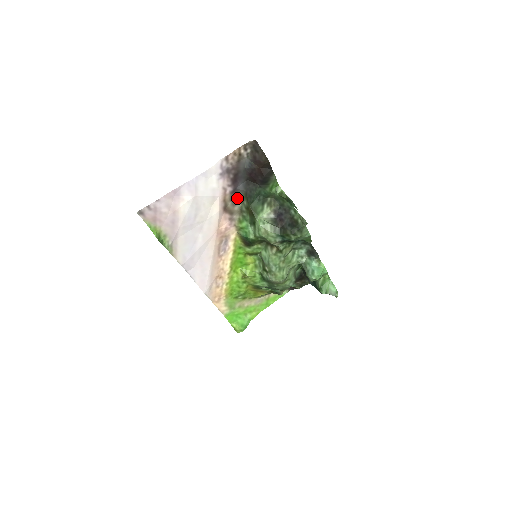
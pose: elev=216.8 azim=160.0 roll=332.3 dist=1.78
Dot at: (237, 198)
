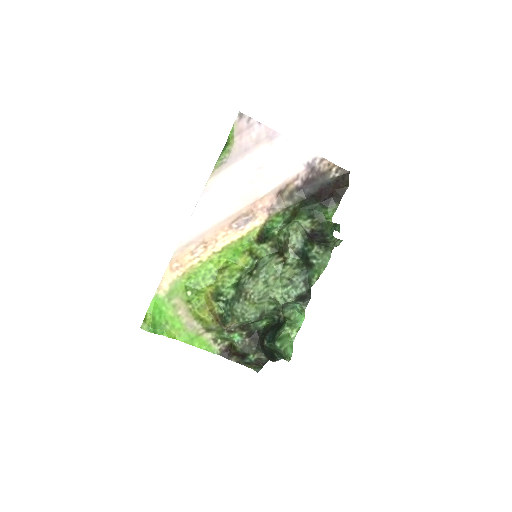
Dot at: (294, 197)
